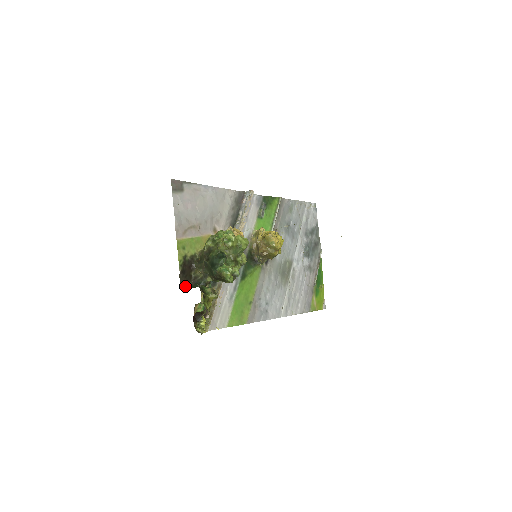
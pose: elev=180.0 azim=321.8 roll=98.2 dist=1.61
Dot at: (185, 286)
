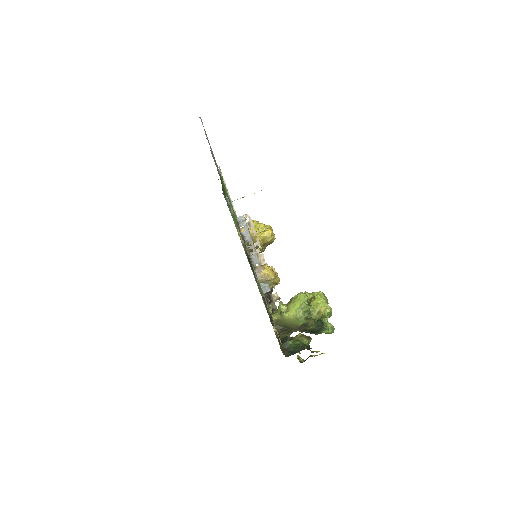
Dot at: occluded
